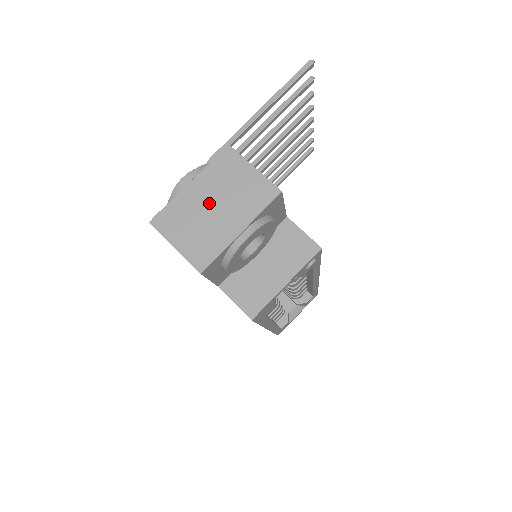
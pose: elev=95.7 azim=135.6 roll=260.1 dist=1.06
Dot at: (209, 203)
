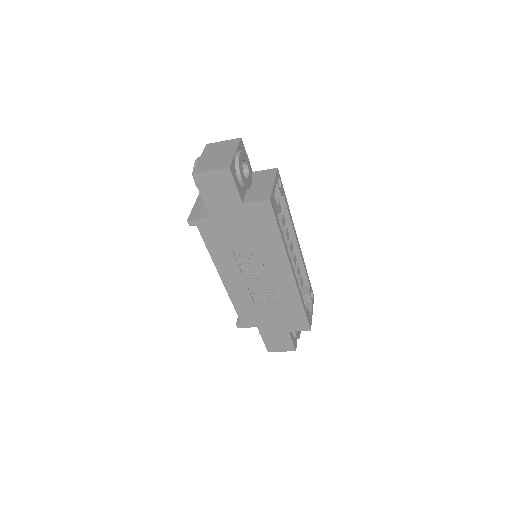
Dot at: (214, 156)
